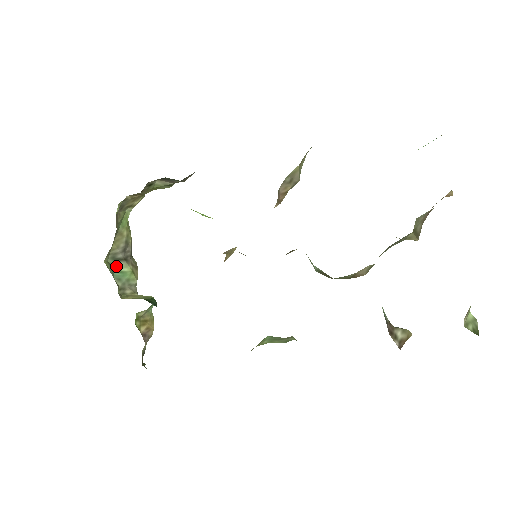
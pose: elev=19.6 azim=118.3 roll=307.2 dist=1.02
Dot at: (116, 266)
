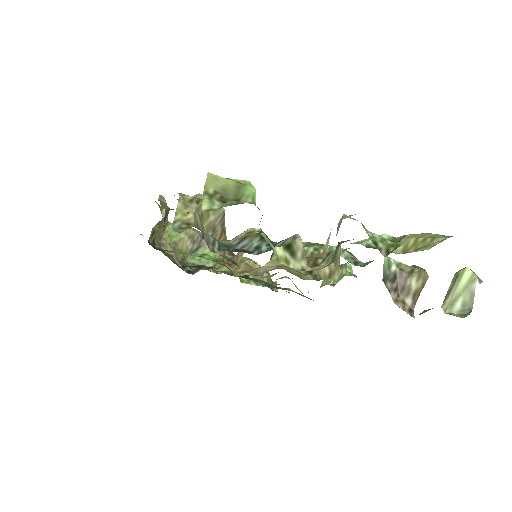
Dot at: occluded
